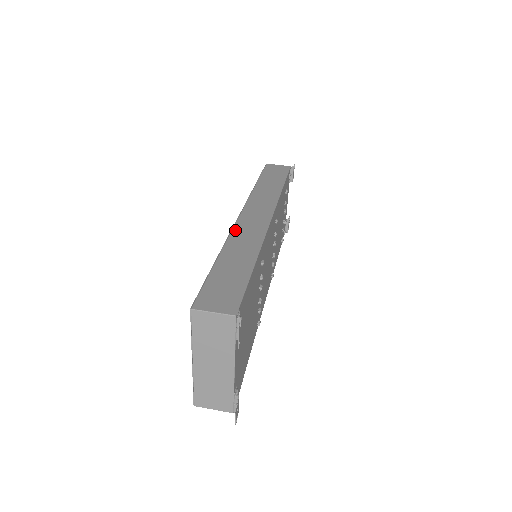
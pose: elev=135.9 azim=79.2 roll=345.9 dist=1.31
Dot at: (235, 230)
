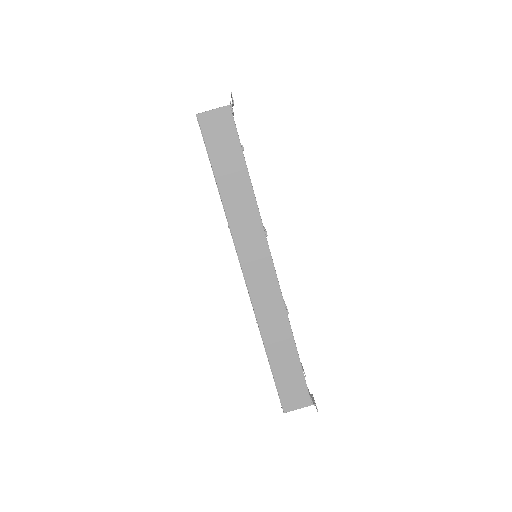
Dot at: (257, 310)
